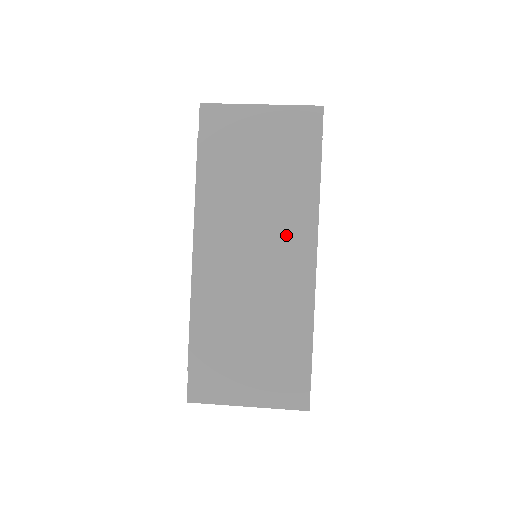
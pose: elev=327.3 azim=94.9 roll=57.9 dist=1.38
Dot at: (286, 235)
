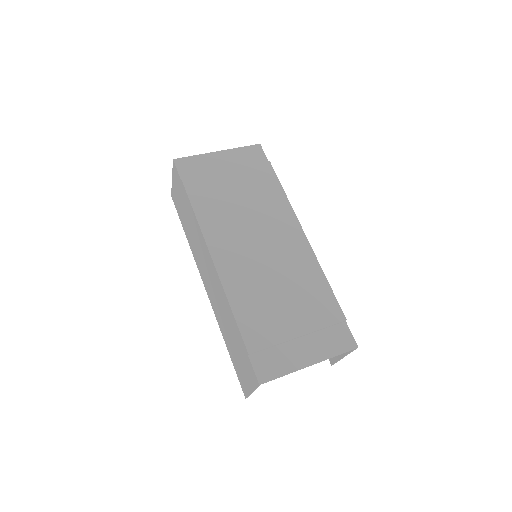
Dot at: (276, 225)
